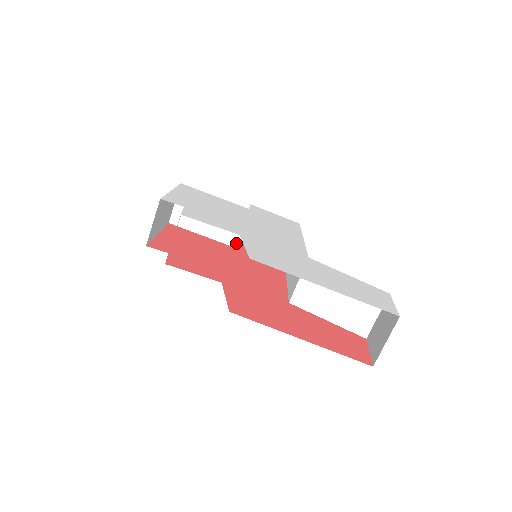
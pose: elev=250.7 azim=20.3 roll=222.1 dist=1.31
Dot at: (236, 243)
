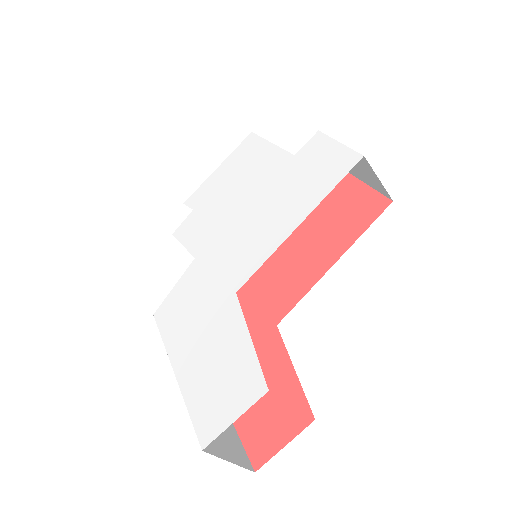
Dot at: occluded
